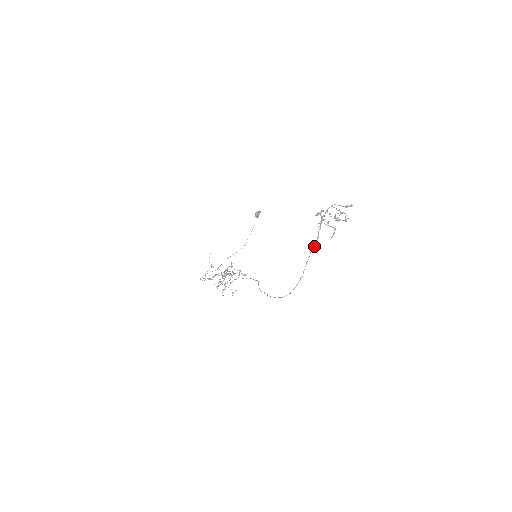
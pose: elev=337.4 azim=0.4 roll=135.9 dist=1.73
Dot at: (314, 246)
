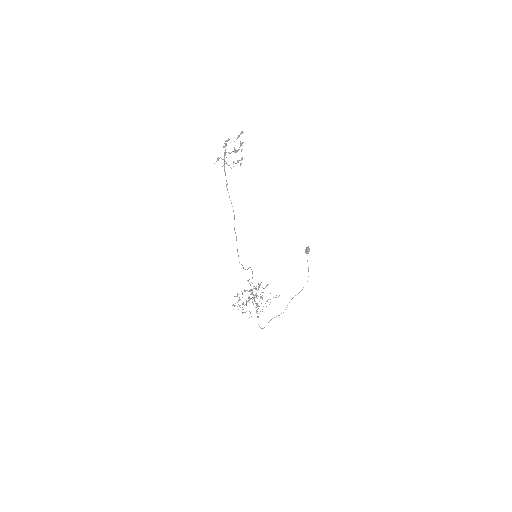
Dot at: (227, 183)
